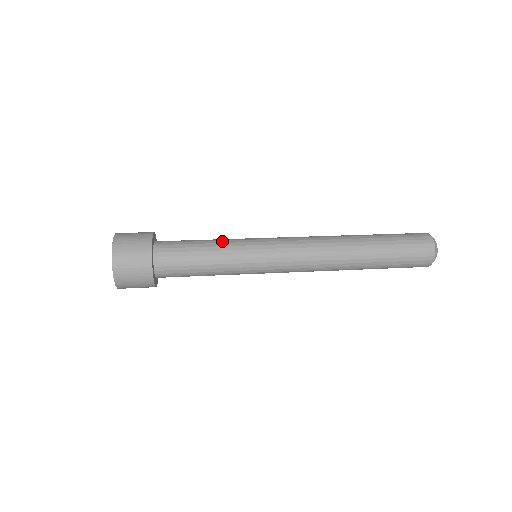
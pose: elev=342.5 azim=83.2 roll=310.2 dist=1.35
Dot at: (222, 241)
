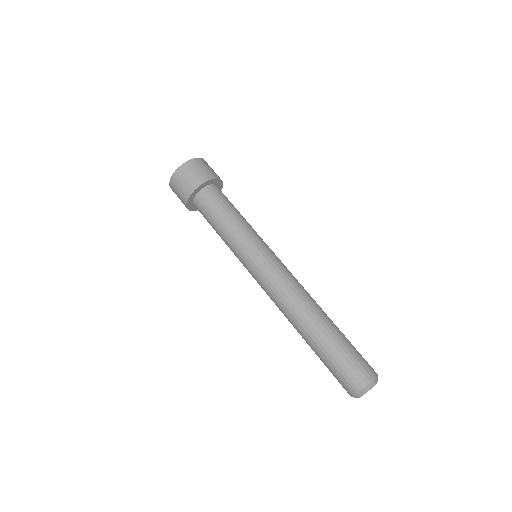
Dot at: (227, 238)
